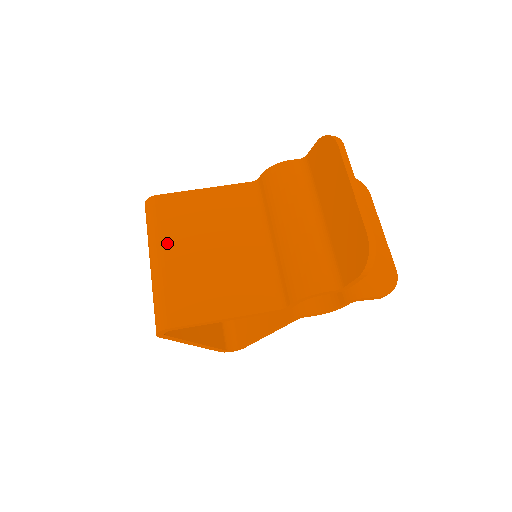
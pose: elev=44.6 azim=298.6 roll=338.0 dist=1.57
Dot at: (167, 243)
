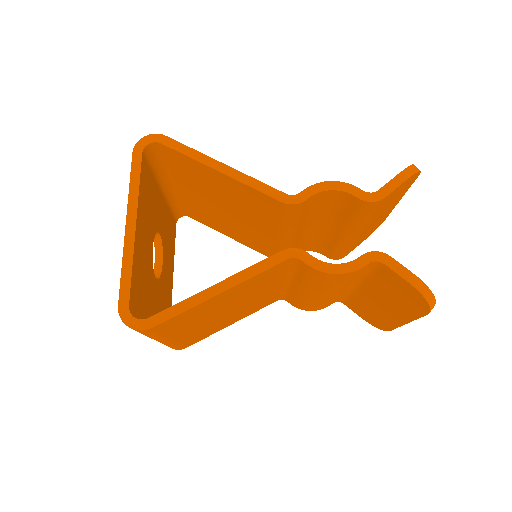
Dot at: occluded
